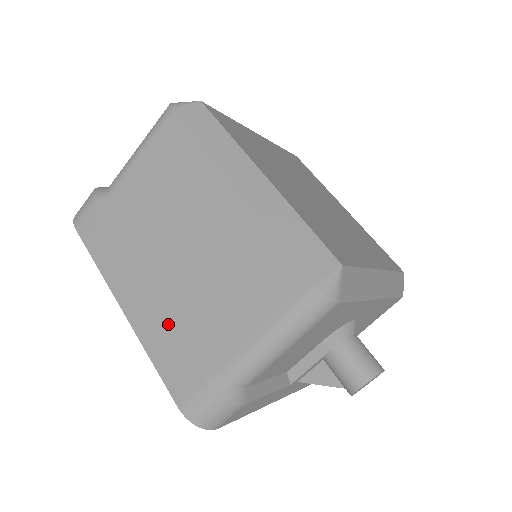
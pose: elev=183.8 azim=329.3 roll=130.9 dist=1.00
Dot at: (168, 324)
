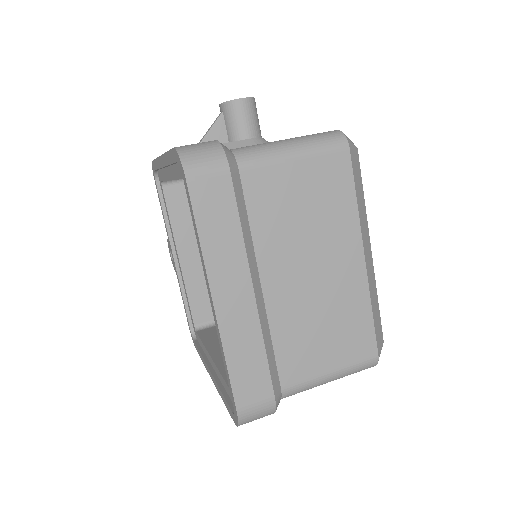
Dot at: (261, 339)
